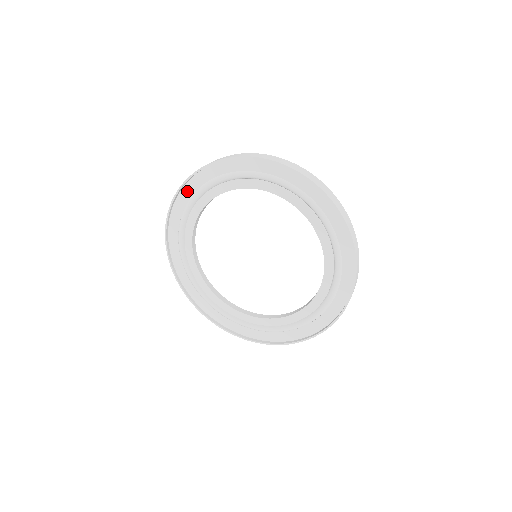
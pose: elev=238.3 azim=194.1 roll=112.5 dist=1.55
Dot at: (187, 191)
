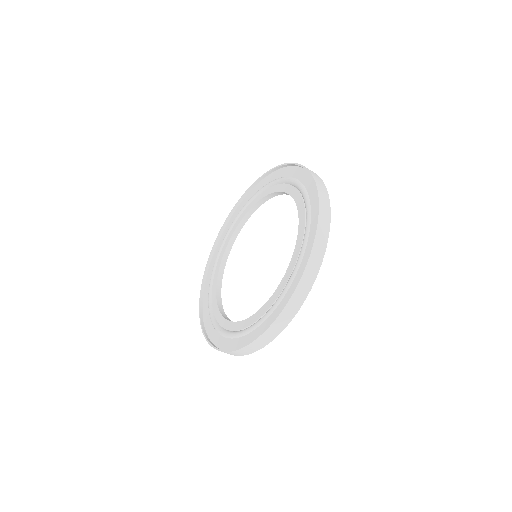
Dot at: (219, 245)
